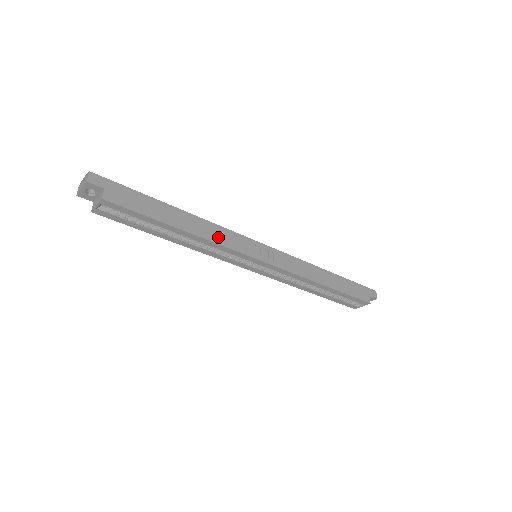
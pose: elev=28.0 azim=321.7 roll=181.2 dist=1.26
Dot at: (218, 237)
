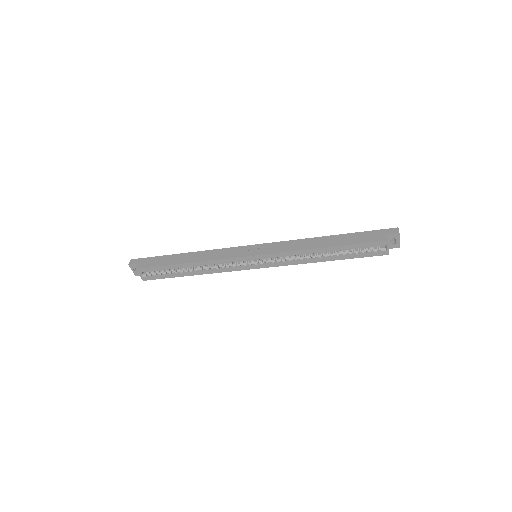
Dot at: (213, 256)
